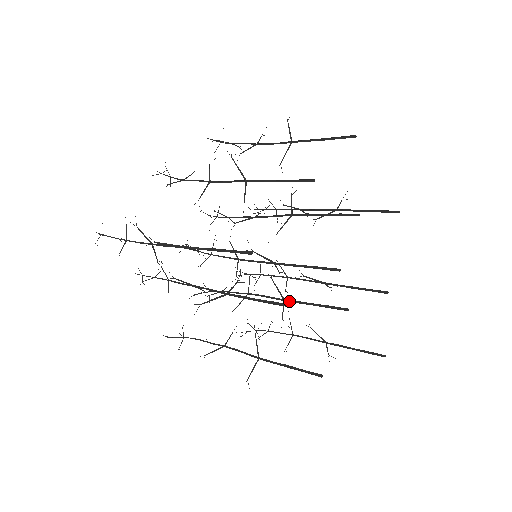
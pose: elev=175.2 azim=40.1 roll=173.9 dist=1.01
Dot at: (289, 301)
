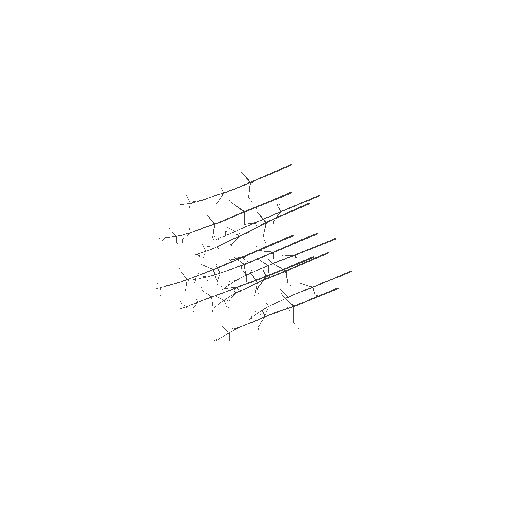
Dot at: occluded
